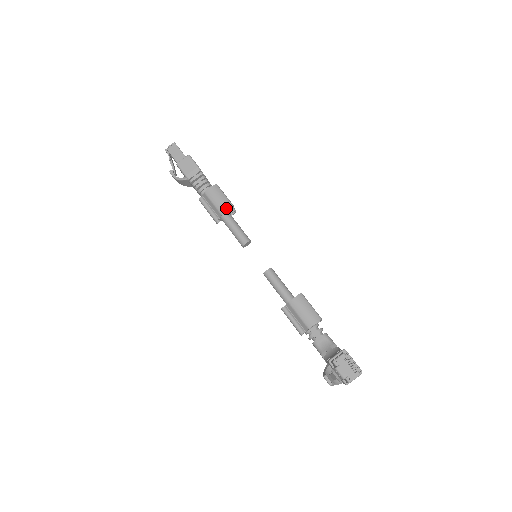
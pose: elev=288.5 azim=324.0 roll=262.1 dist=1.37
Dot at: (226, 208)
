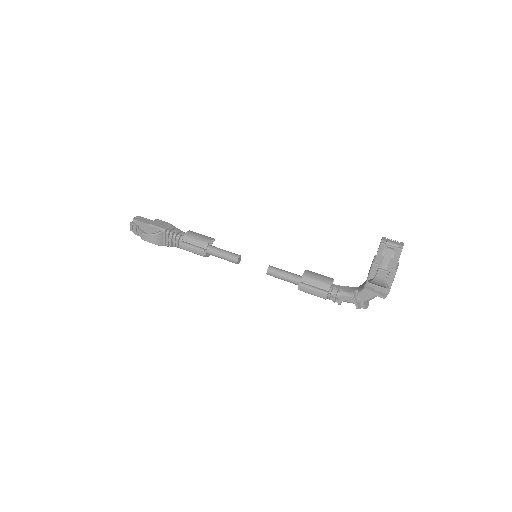
Dot at: (210, 239)
